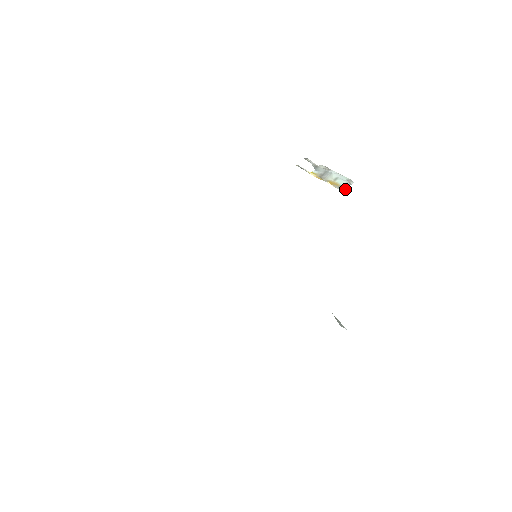
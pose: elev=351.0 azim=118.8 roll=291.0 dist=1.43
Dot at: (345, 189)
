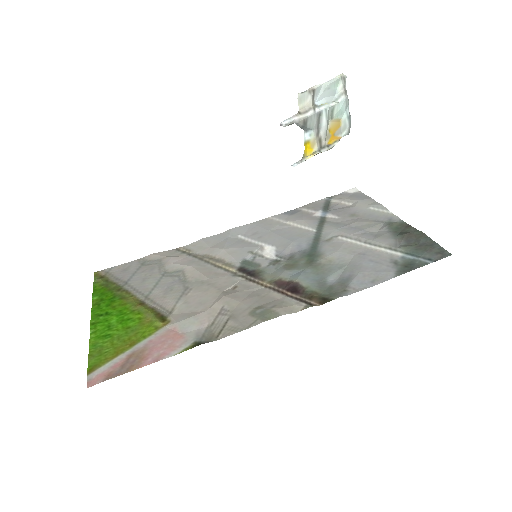
Dot at: occluded
